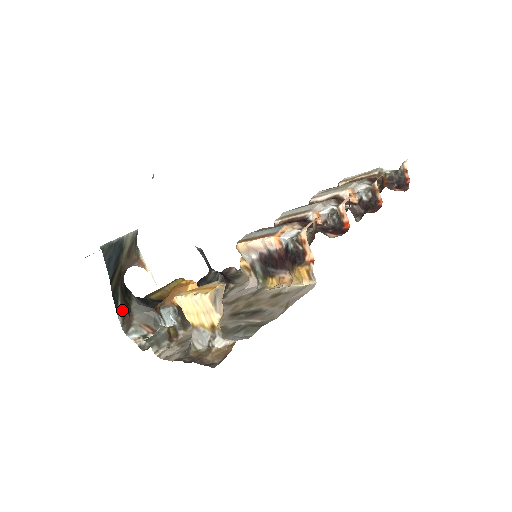
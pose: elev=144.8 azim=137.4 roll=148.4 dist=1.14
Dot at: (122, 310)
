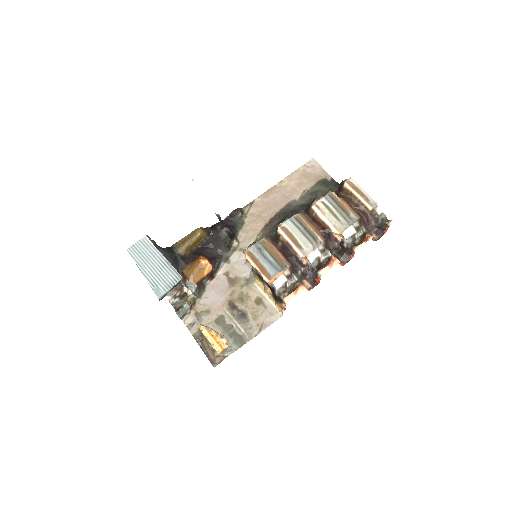
Dot at: occluded
